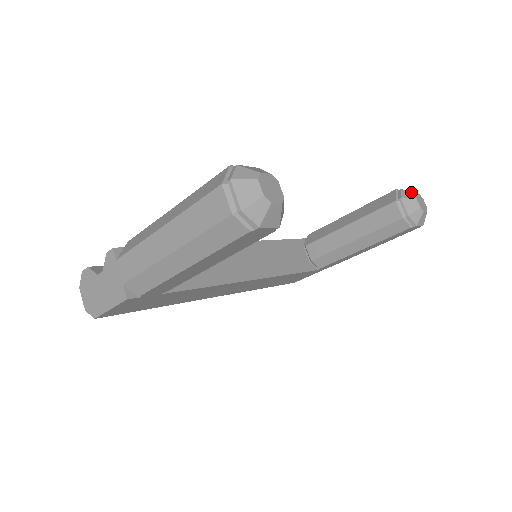
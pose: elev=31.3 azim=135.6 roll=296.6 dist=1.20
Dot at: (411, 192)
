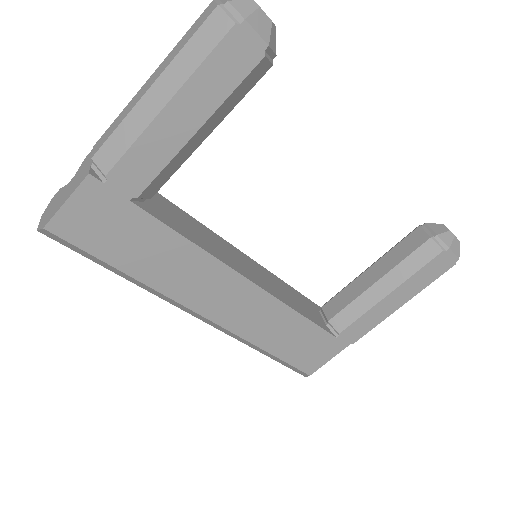
Dot at: occluded
